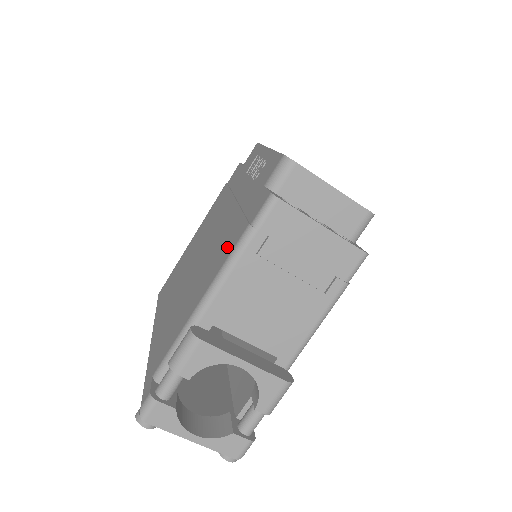
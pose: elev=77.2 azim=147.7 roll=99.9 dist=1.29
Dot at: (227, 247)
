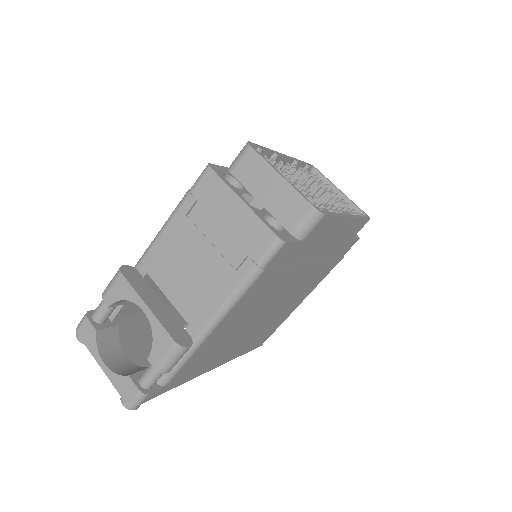
Dot at: occluded
